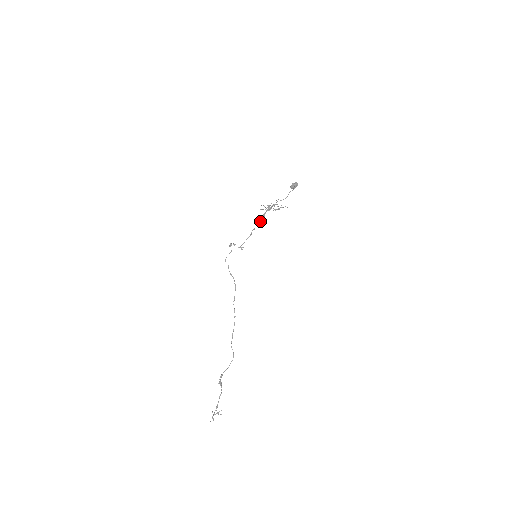
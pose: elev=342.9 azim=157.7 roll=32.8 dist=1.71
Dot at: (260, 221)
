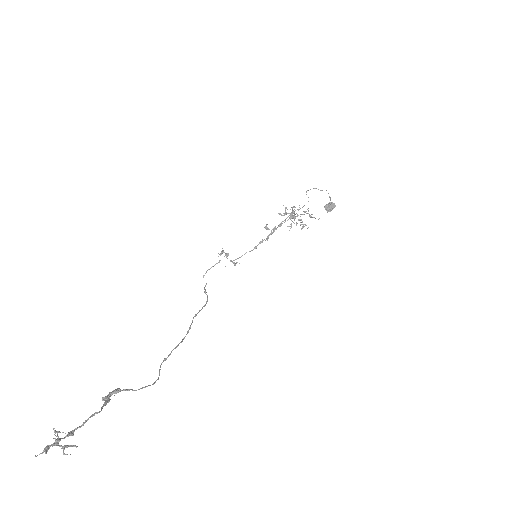
Dot at: (274, 231)
